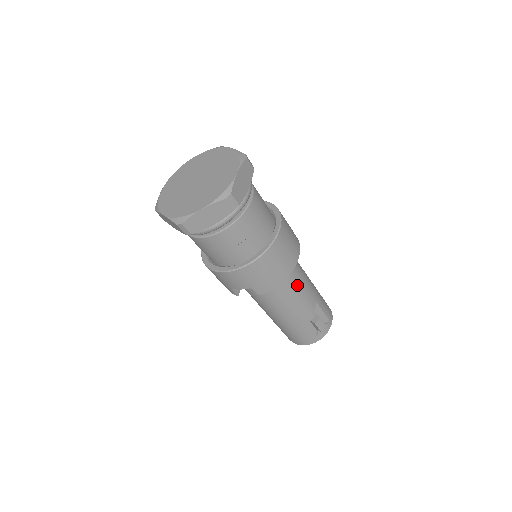
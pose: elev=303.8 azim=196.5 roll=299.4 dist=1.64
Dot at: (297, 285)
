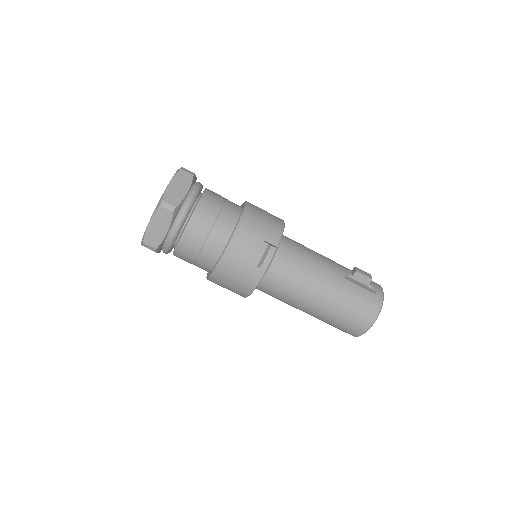
Dot at: (306, 248)
